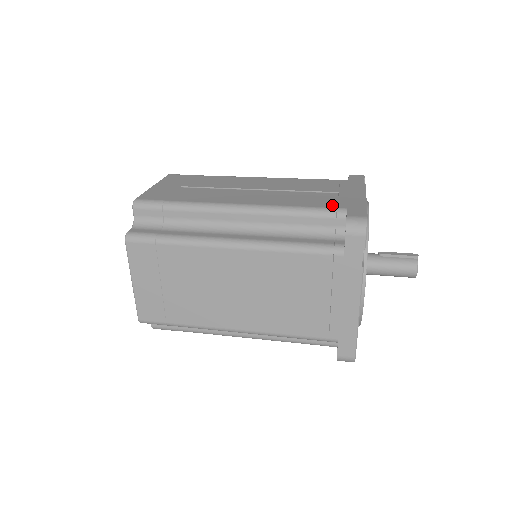
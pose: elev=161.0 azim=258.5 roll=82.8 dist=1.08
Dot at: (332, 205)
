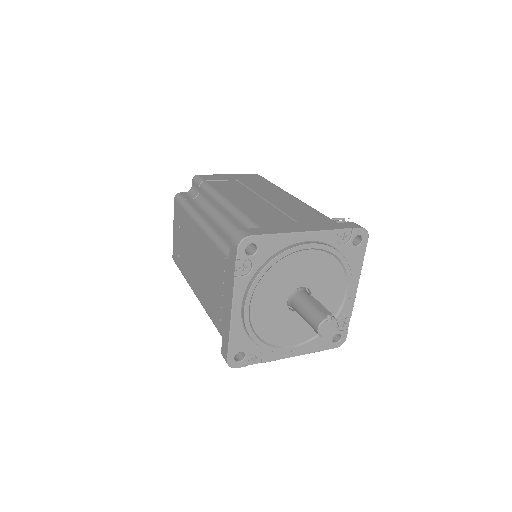
Dot at: (262, 222)
